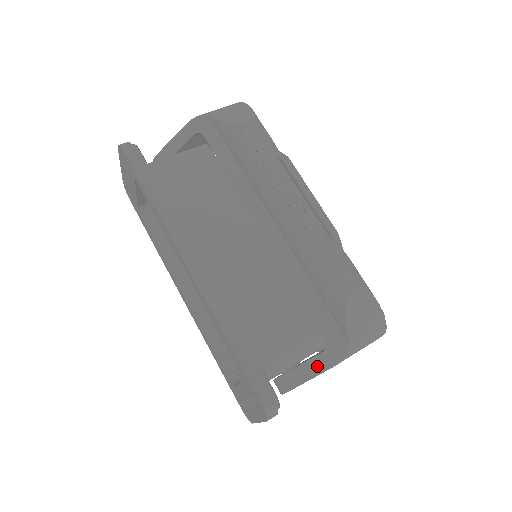
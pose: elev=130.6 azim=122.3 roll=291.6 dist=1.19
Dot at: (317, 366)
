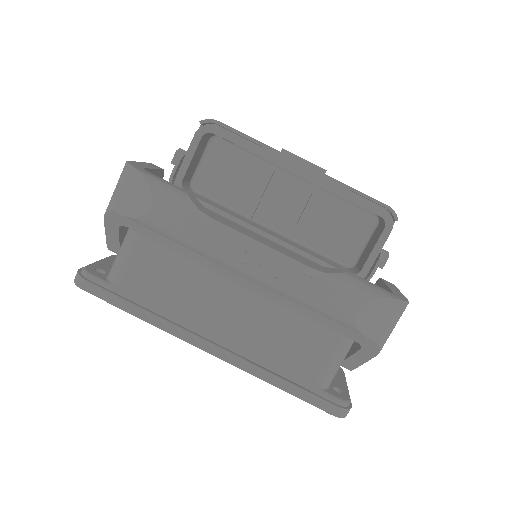
Dot at: (362, 357)
